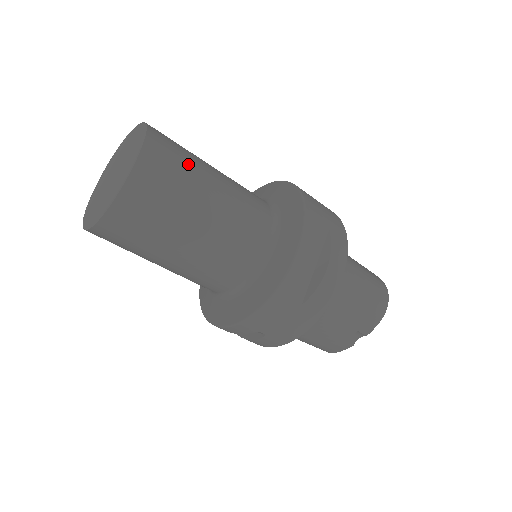
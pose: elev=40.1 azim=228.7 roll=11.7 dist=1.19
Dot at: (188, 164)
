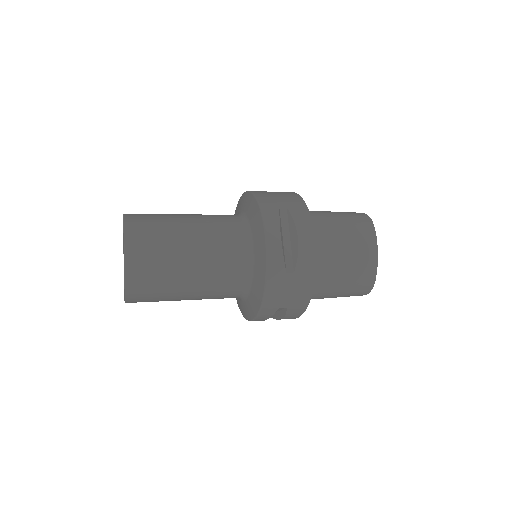
Dot at: (163, 289)
